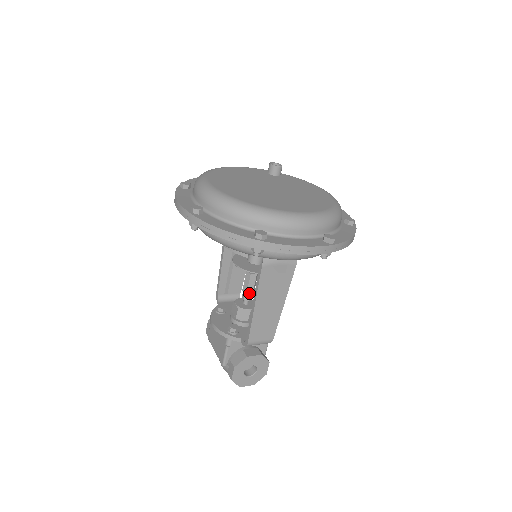
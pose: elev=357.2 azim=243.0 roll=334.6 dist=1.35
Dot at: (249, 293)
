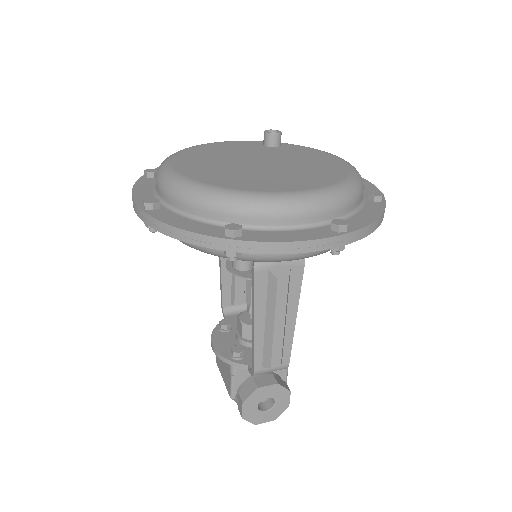
Dot at: occluded
